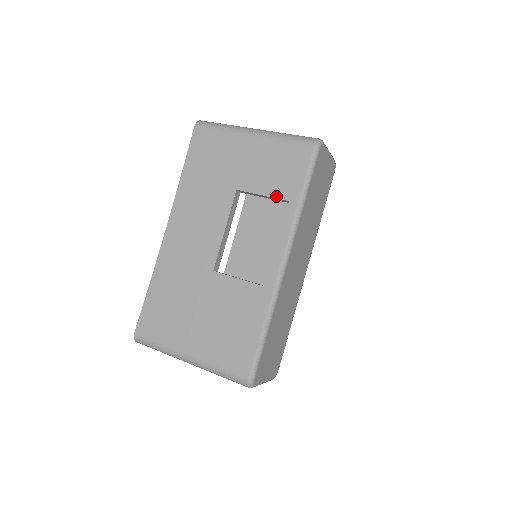
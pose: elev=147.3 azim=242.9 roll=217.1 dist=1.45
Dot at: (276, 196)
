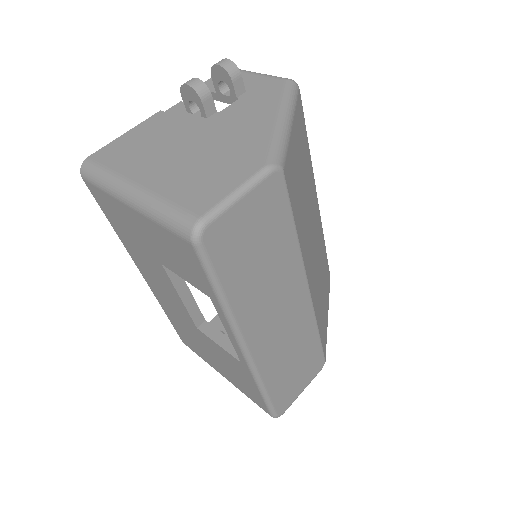
Dot at: (196, 287)
